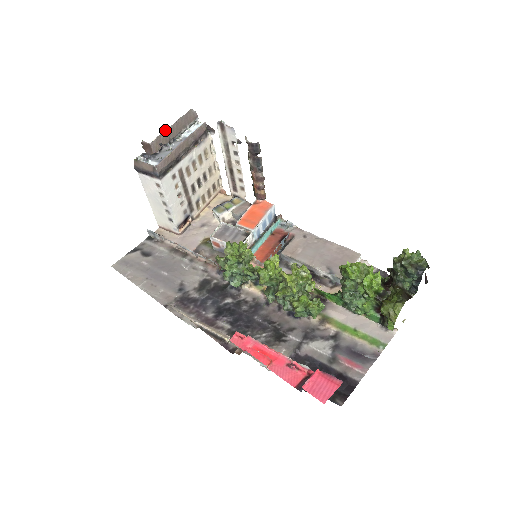
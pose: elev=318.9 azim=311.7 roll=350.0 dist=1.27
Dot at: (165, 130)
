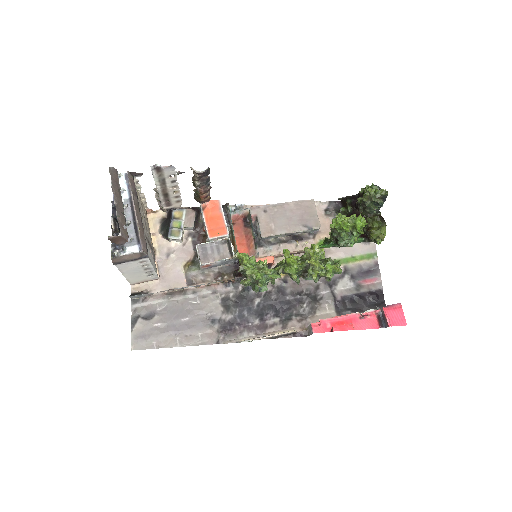
Dot at: (116, 210)
